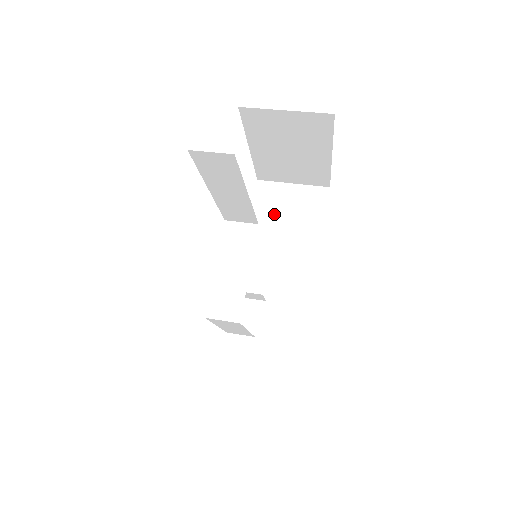
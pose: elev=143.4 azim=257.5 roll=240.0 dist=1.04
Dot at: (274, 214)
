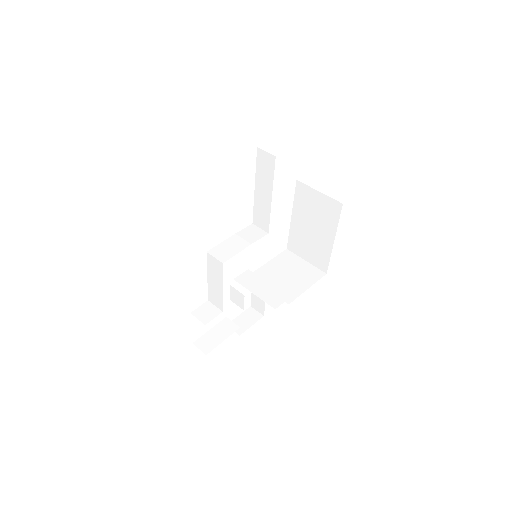
Dot at: (283, 268)
